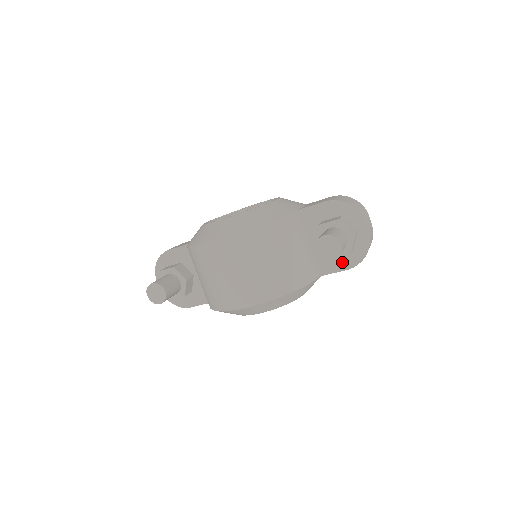
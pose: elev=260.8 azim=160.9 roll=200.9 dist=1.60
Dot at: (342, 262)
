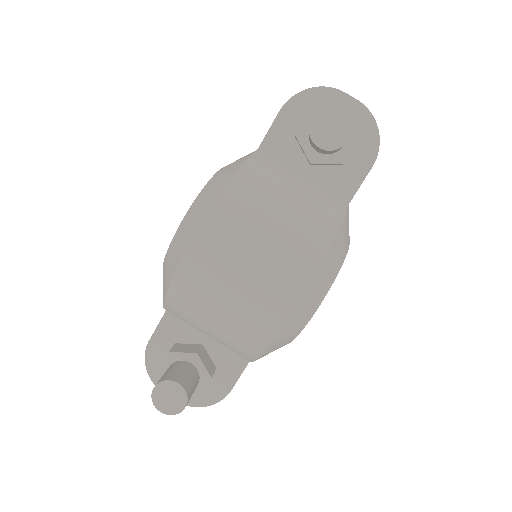
Dot at: (358, 163)
